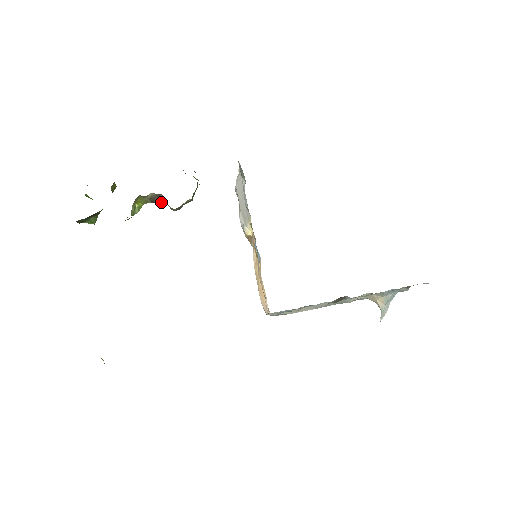
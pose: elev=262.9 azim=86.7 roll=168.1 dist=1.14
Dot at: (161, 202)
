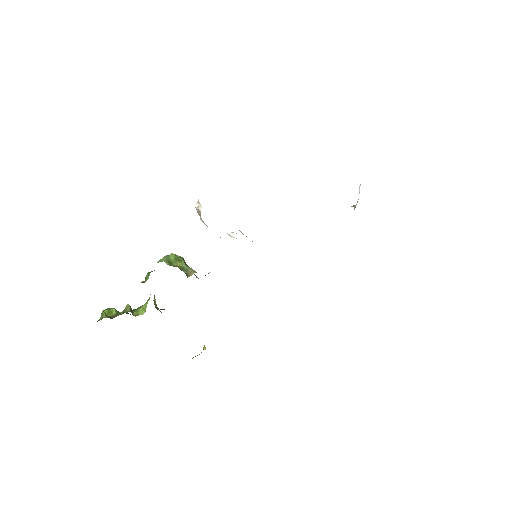
Dot at: occluded
